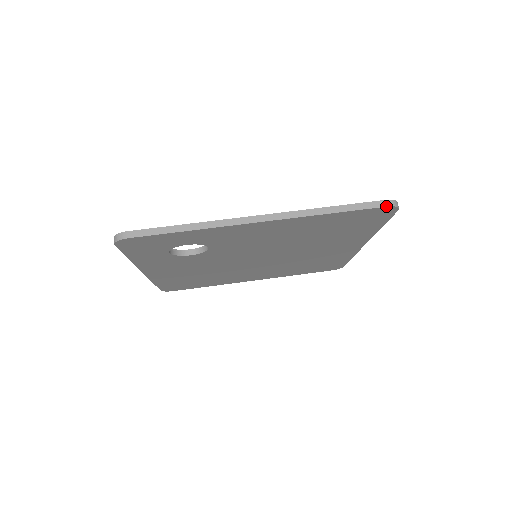
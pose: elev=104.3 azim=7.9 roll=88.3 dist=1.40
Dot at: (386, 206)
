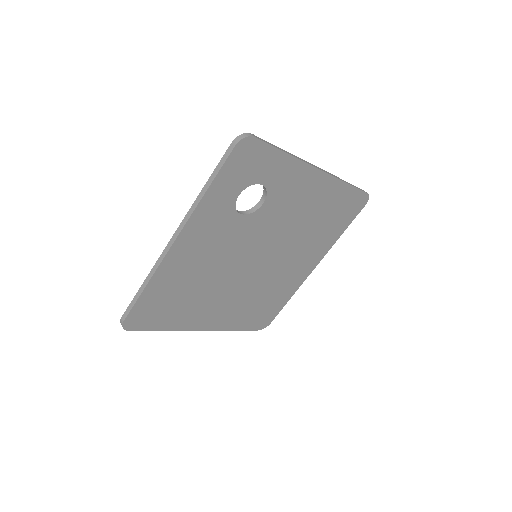
Dot at: (367, 193)
